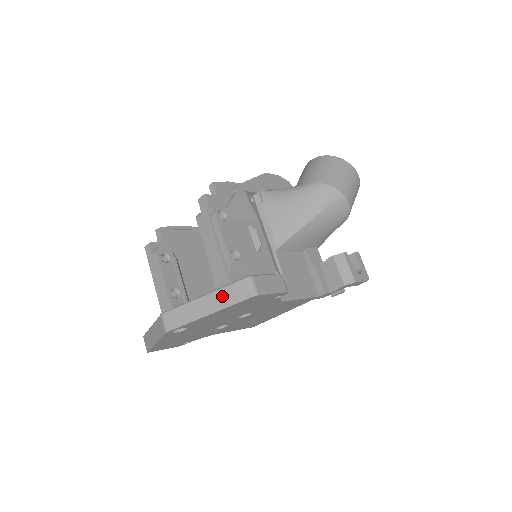
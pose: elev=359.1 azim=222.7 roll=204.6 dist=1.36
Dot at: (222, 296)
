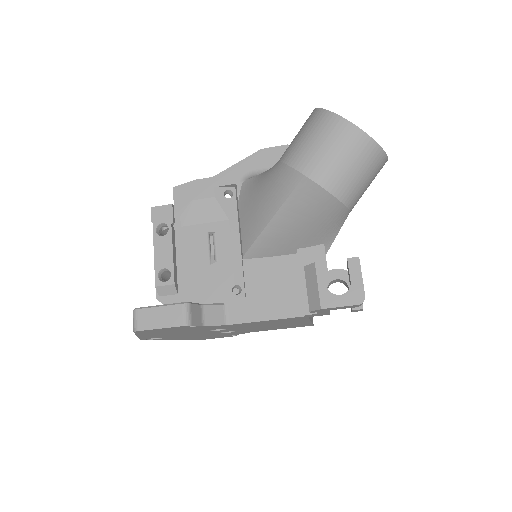
Dot at: occluded
